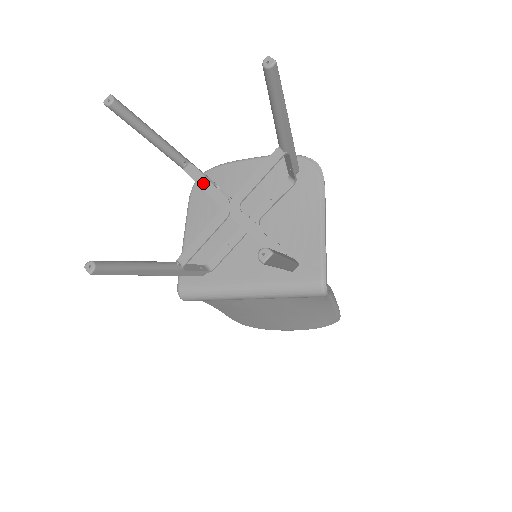
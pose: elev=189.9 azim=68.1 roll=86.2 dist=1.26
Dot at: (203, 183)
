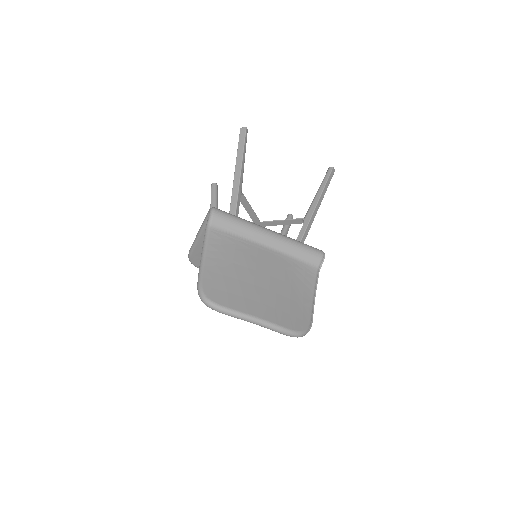
Dot at: occluded
